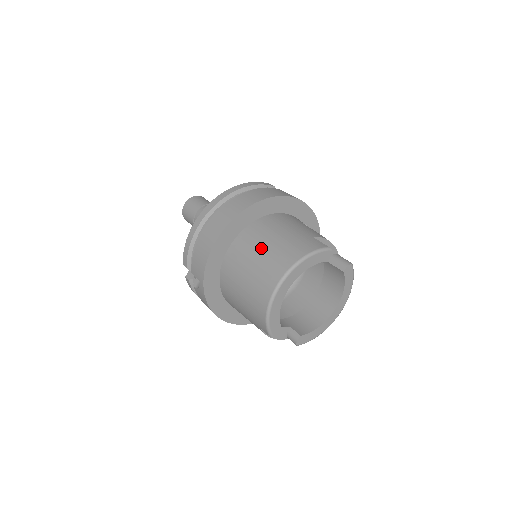
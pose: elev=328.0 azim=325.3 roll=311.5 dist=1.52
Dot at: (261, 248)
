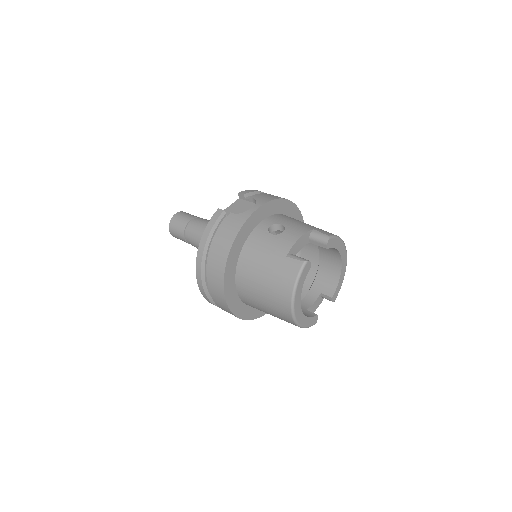
Dot at: (260, 291)
